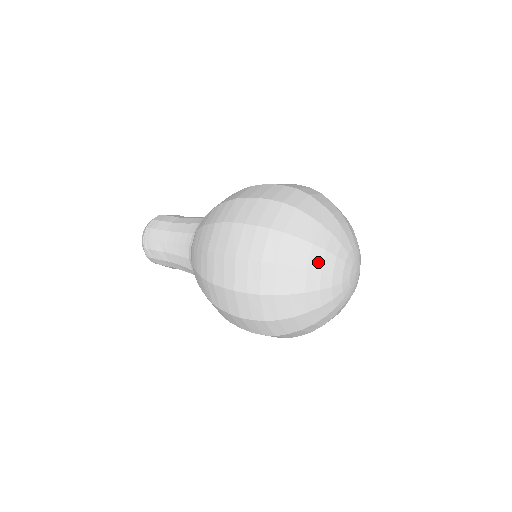
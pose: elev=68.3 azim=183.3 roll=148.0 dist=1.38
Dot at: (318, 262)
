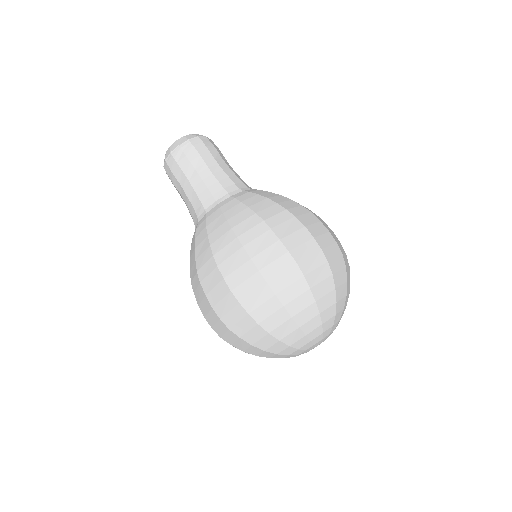
Dot at: (326, 317)
